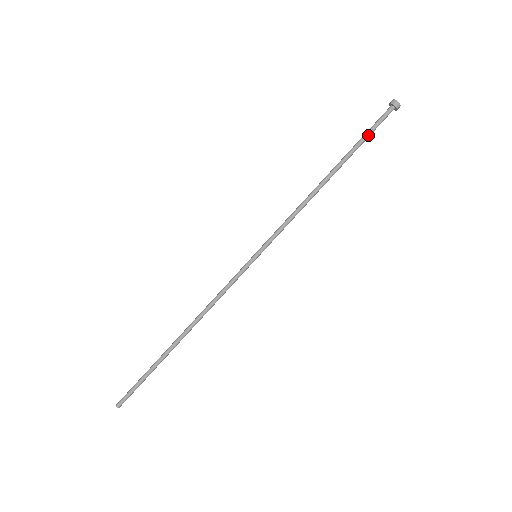
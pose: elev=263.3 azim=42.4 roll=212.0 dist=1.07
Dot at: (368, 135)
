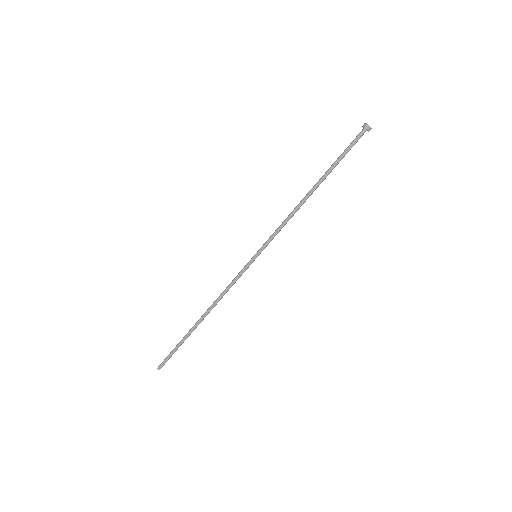
Dot at: (343, 154)
